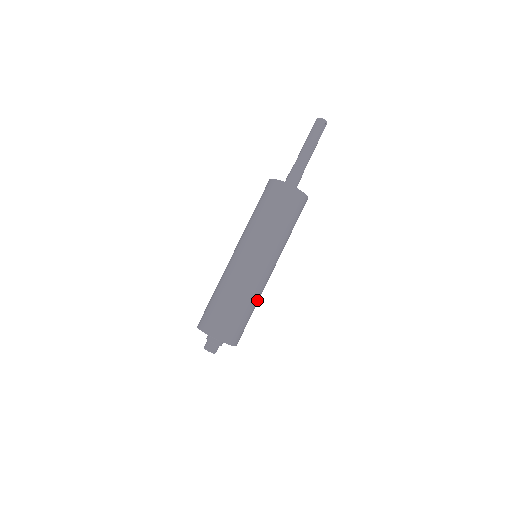
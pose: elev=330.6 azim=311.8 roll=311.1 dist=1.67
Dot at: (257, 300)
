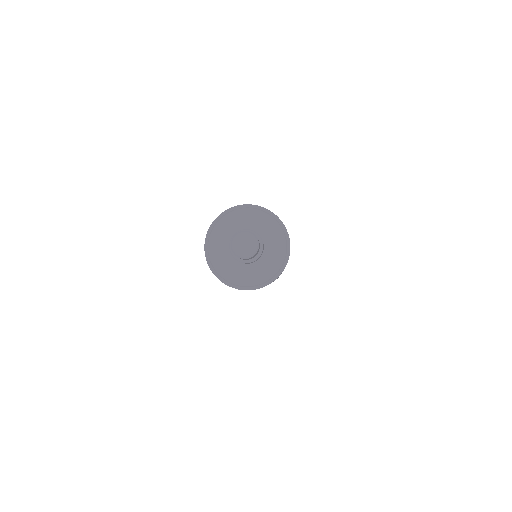
Dot at: occluded
